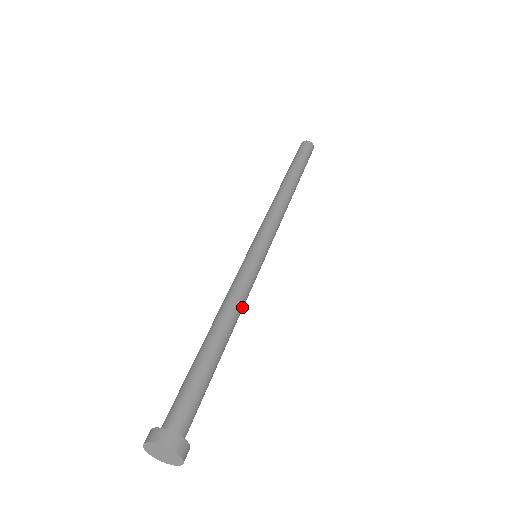
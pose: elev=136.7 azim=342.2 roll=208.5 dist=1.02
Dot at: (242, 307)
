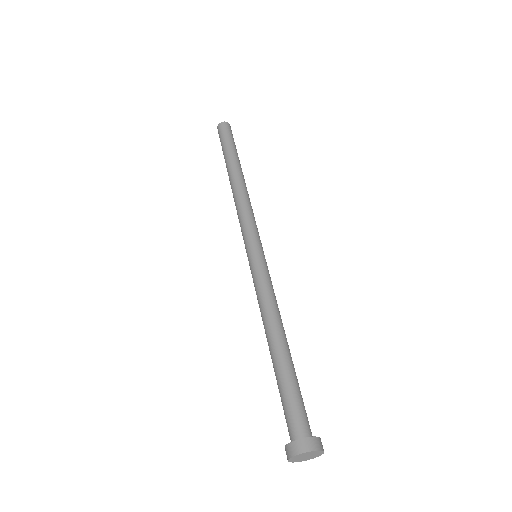
Dot at: occluded
